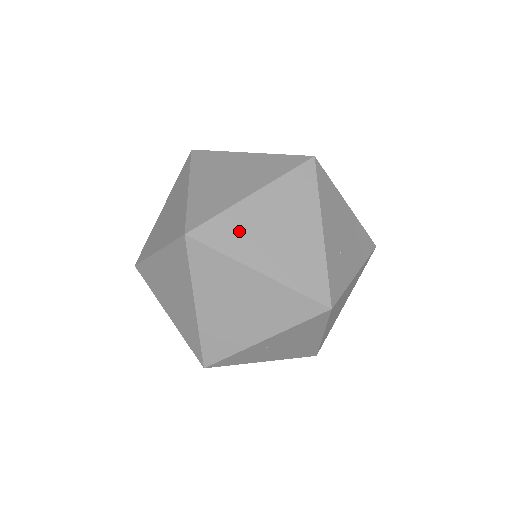
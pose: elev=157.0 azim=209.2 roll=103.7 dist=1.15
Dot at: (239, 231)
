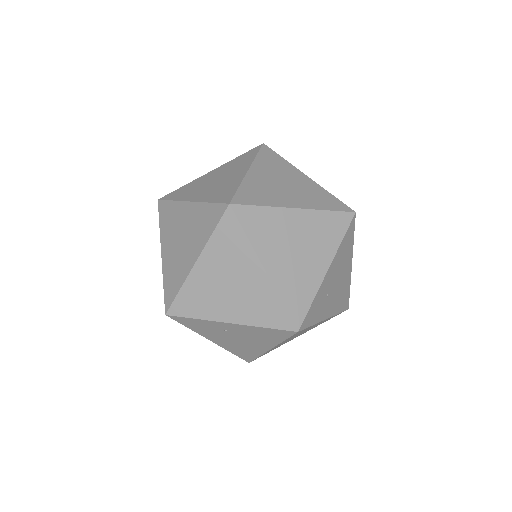
Dot at: (269, 229)
